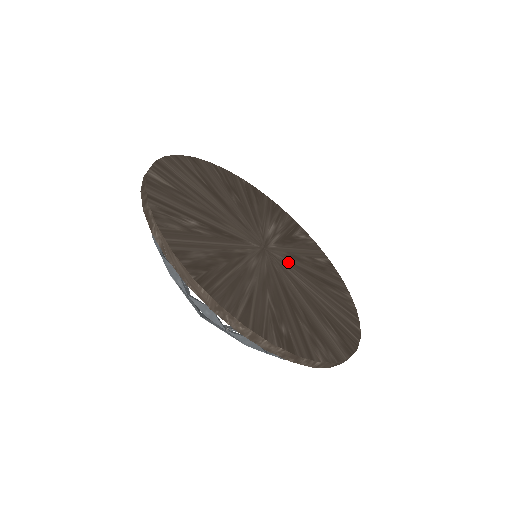
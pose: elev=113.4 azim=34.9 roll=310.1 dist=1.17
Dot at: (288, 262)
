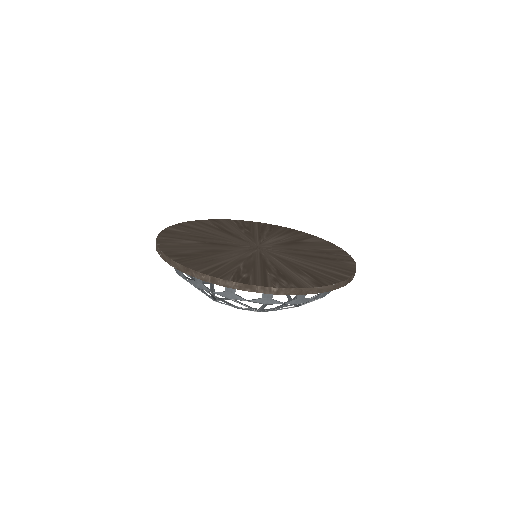
Dot at: (281, 252)
